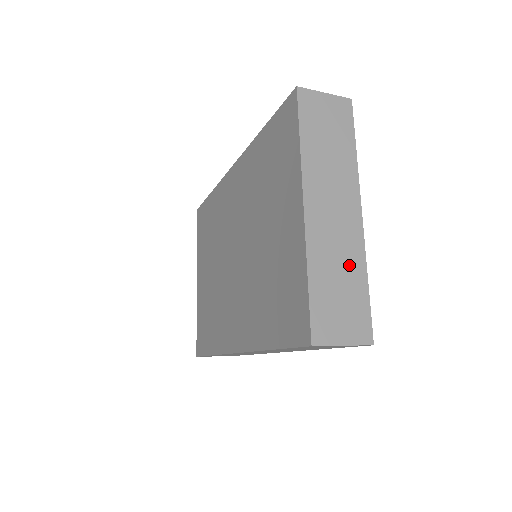
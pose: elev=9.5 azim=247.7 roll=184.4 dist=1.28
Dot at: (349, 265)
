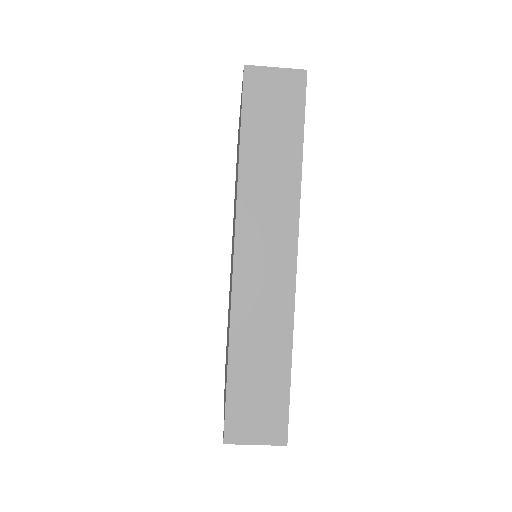
Dot at: occluded
